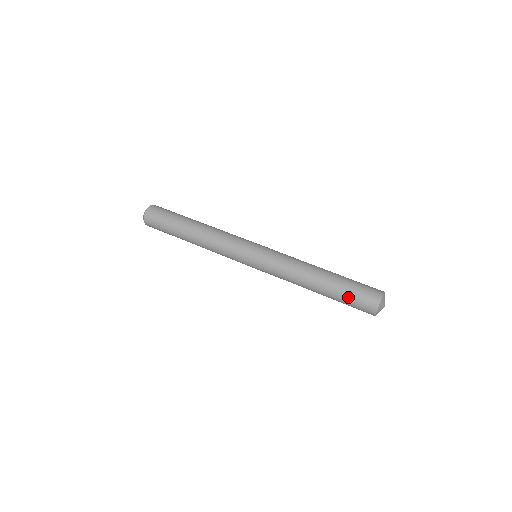
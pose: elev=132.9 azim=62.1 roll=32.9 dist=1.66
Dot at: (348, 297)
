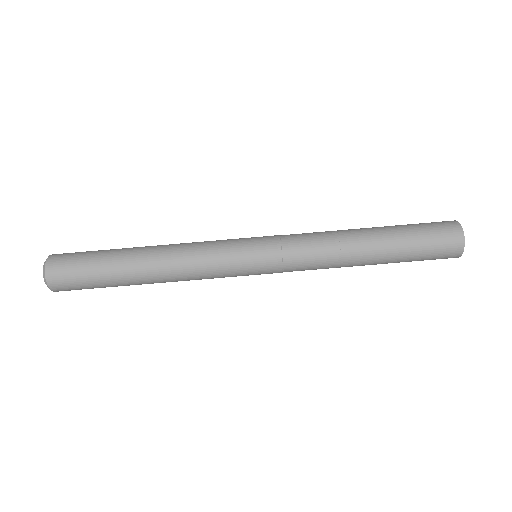
Dot at: occluded
